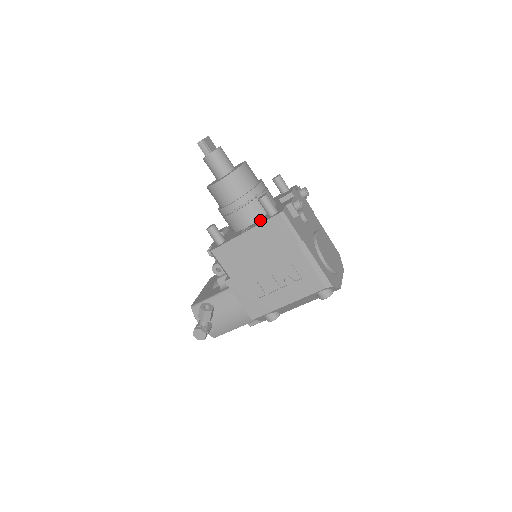
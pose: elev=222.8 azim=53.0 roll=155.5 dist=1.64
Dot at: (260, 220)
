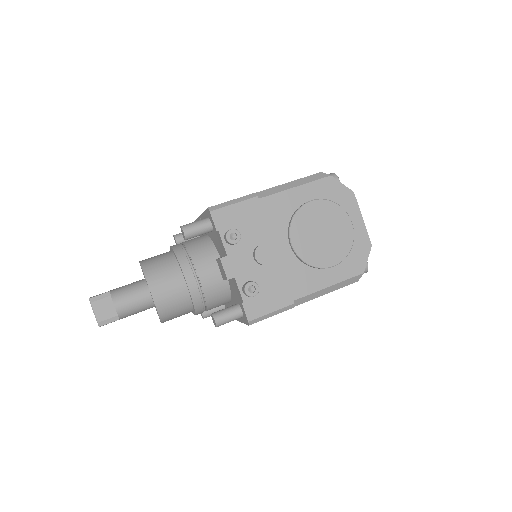
Dot at: occluded
